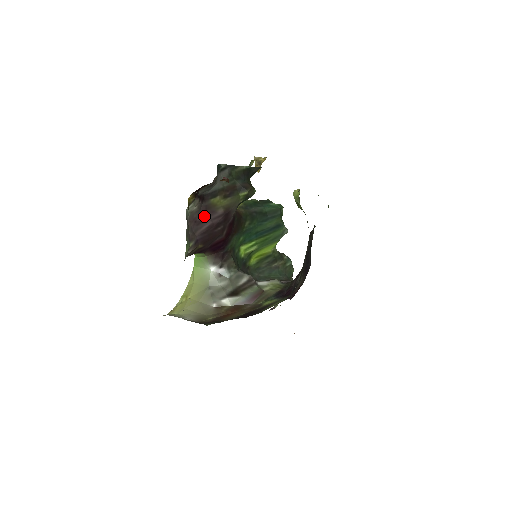
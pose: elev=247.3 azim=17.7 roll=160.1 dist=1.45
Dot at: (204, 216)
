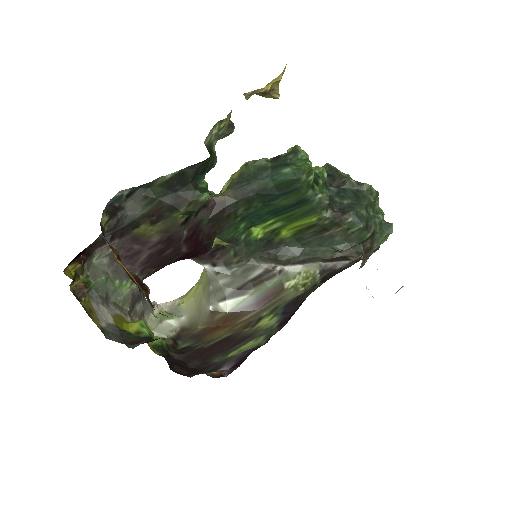
Dot at: (134, 249)
